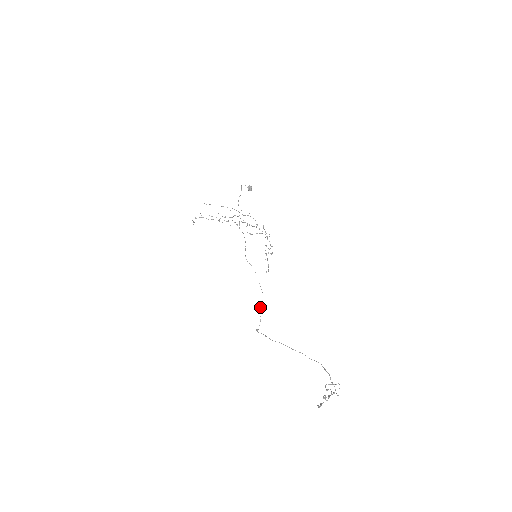
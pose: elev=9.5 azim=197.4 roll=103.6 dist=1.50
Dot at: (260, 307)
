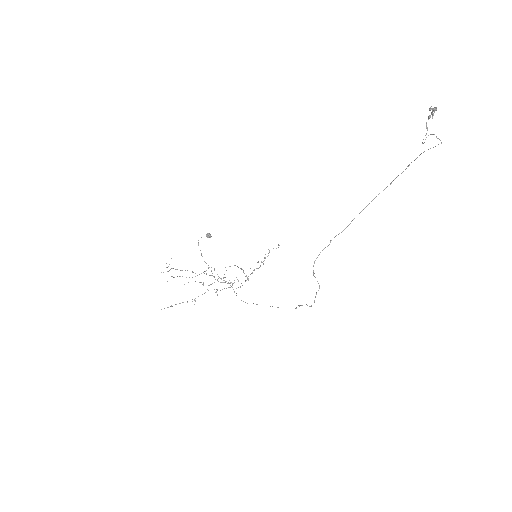
Dot at: (298, 305)
